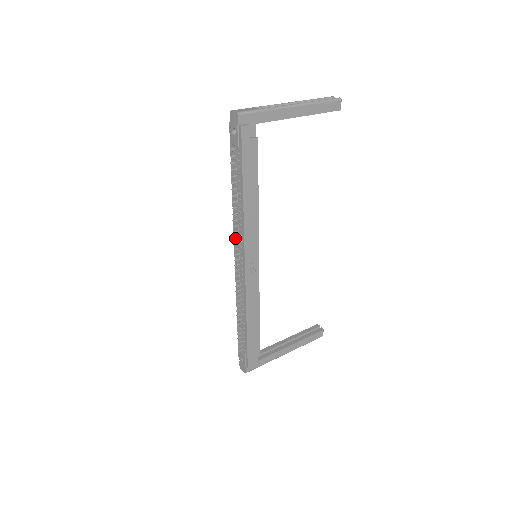
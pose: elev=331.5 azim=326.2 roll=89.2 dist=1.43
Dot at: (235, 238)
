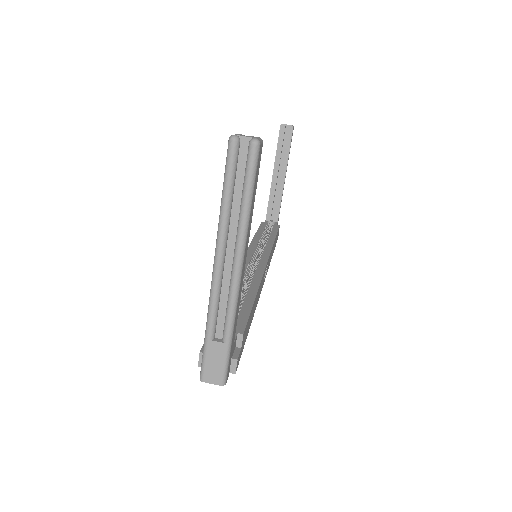
Dot at: occluded
